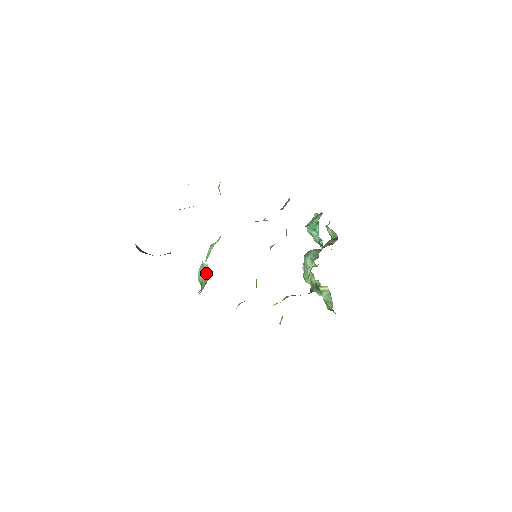
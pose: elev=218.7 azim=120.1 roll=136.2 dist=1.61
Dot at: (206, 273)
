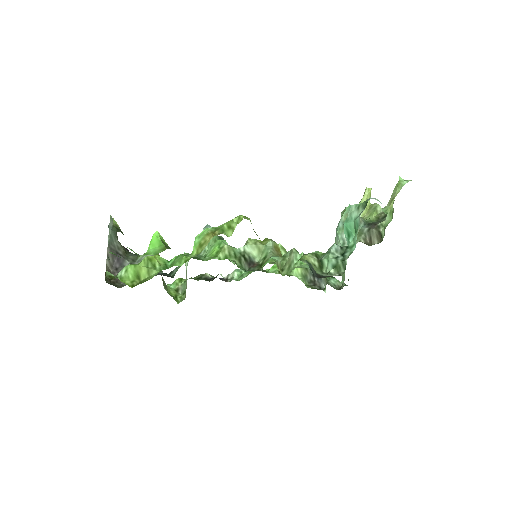
Dot at: (186, 287)
